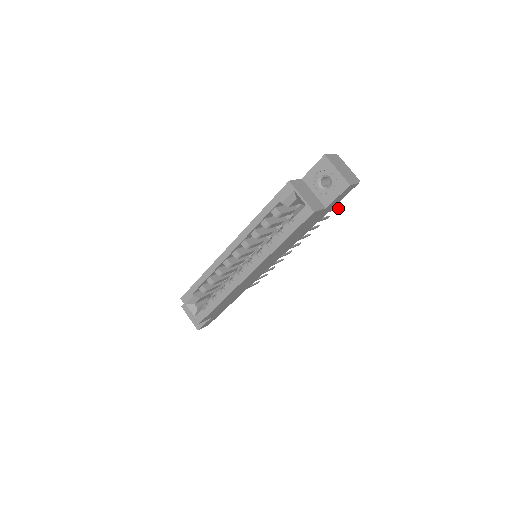
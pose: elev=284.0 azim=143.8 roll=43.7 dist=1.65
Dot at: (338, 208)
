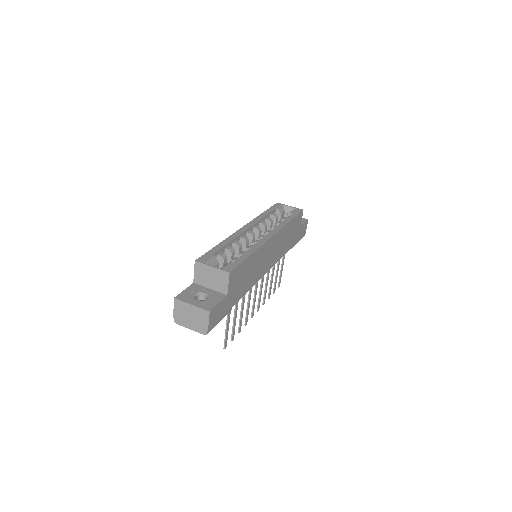
Dot at: (278, 287)
